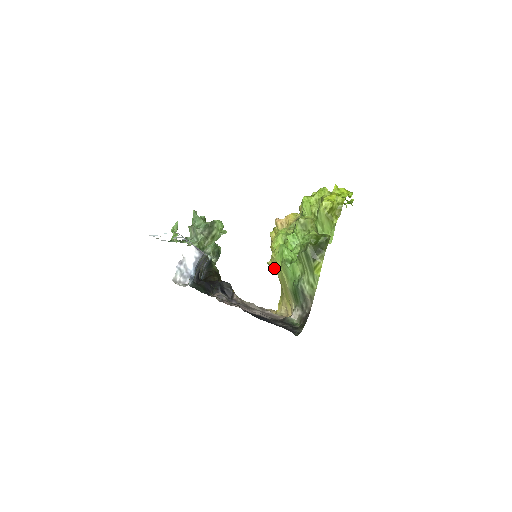
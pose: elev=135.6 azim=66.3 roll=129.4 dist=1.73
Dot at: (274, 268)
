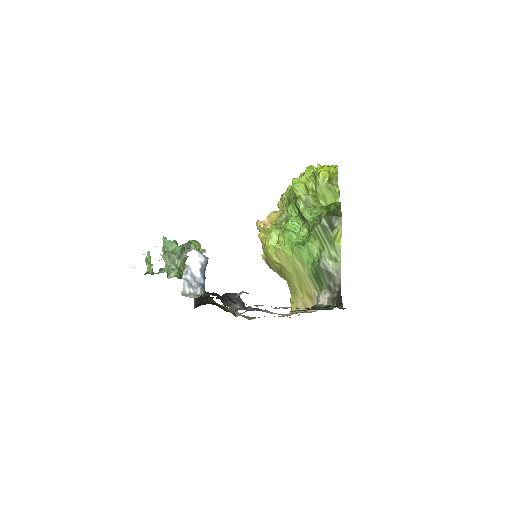
Dot at: (281, 262)
